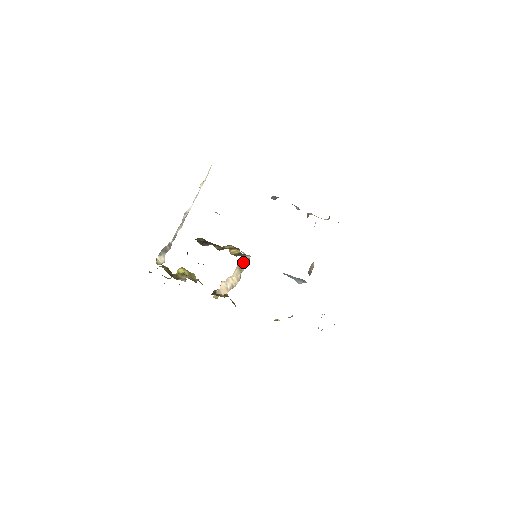
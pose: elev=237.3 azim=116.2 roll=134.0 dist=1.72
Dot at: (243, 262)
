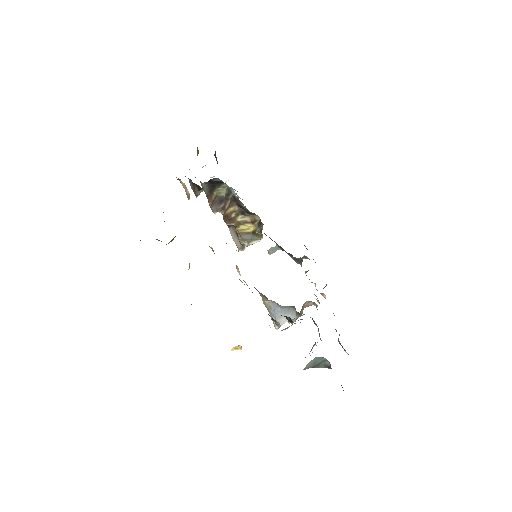
Dot at: occluded
